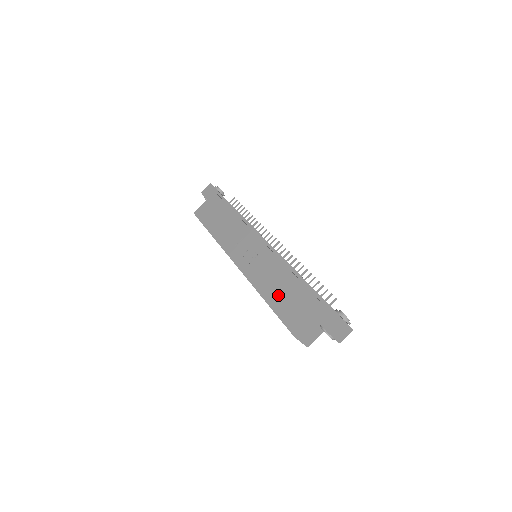
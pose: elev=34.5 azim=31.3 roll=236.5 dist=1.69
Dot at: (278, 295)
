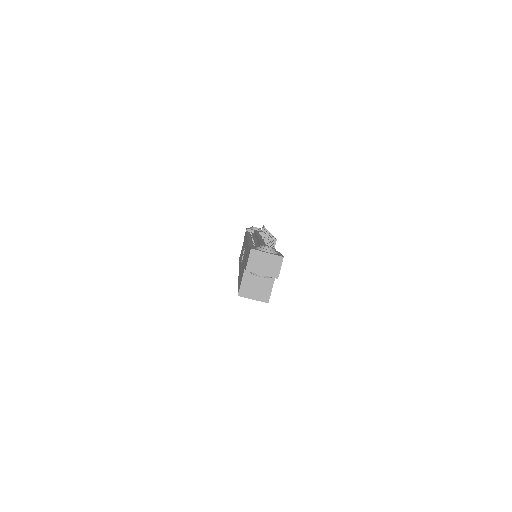
Dot at: (241, 271)
